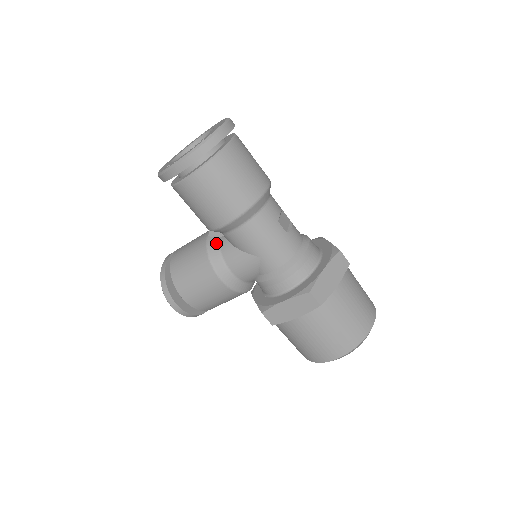
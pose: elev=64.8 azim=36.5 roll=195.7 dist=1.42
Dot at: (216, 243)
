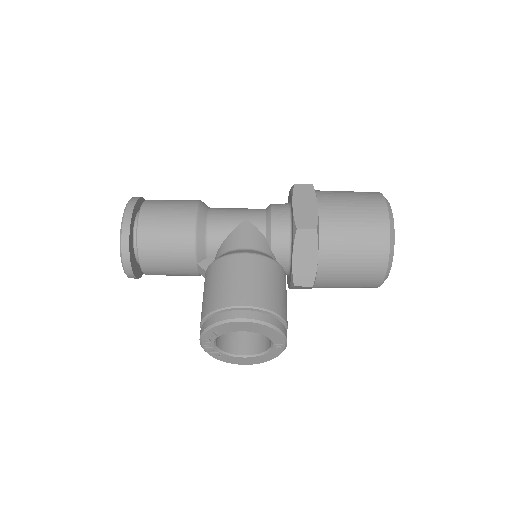
Dot at: occluded
